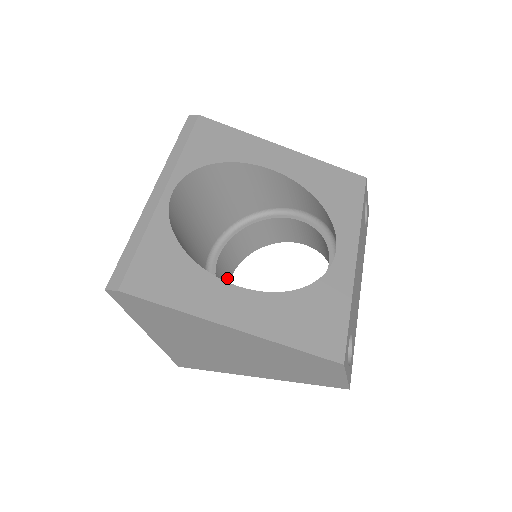
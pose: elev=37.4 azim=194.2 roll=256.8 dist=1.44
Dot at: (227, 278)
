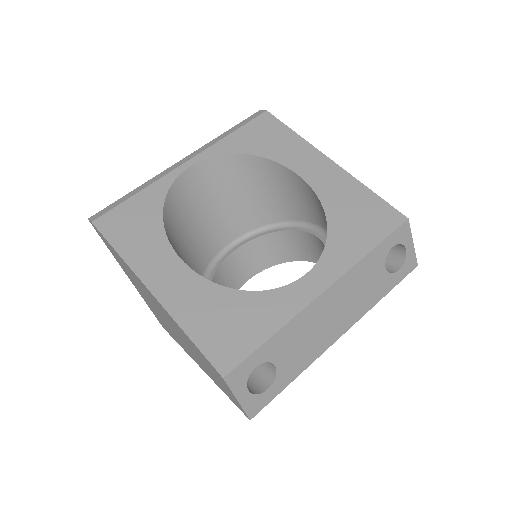
Dot at: (247, 274)
